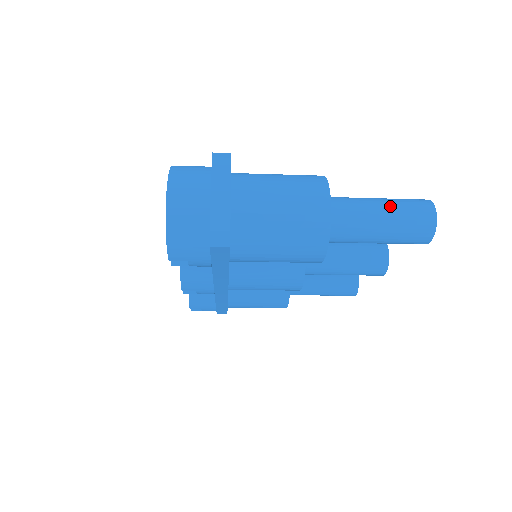
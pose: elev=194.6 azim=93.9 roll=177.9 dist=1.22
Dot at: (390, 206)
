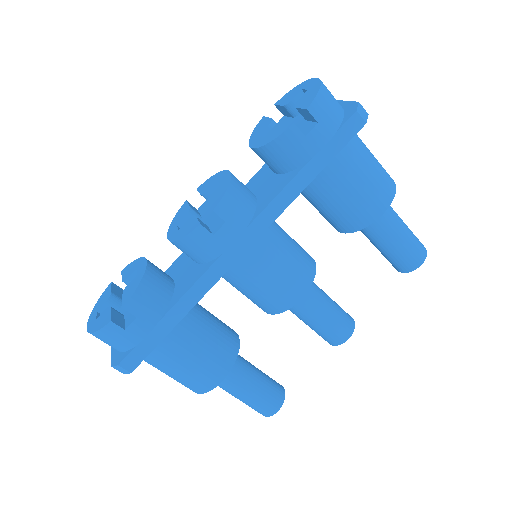
Dot at: occluded
